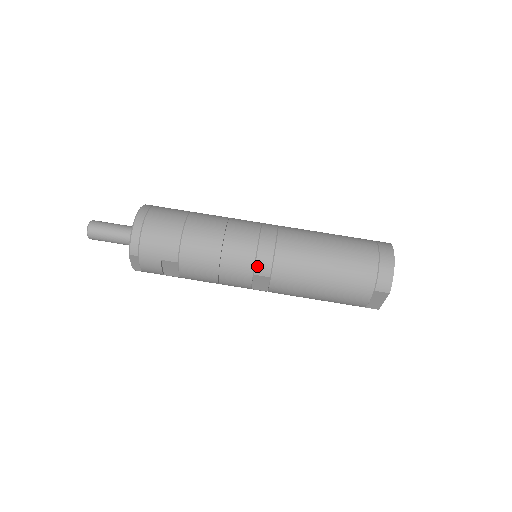
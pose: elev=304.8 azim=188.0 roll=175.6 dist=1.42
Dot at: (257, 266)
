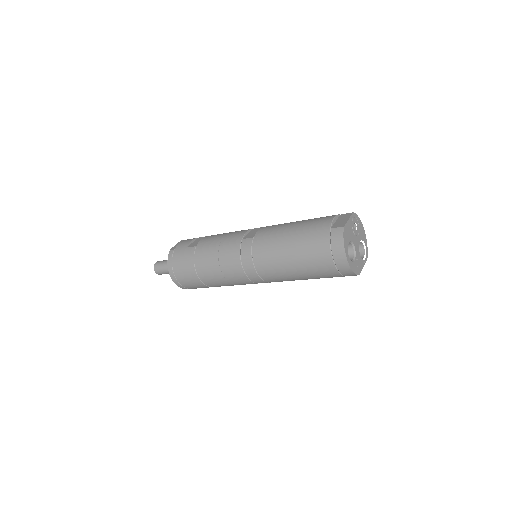
Dot at: occluded
